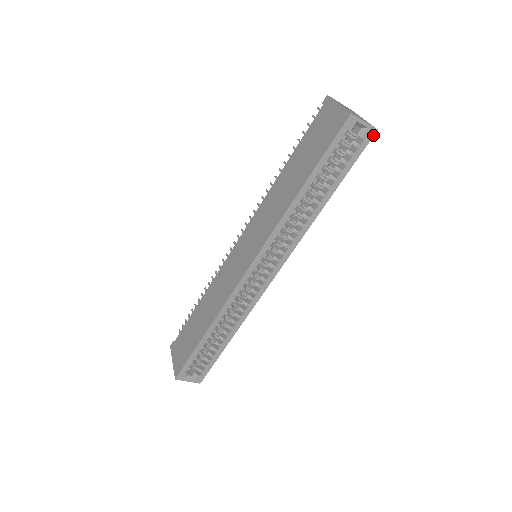
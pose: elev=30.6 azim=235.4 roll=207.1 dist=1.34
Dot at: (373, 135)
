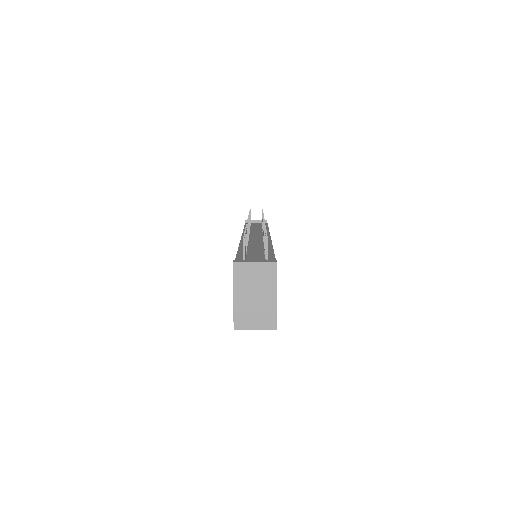
Dot at: (275, 327)
